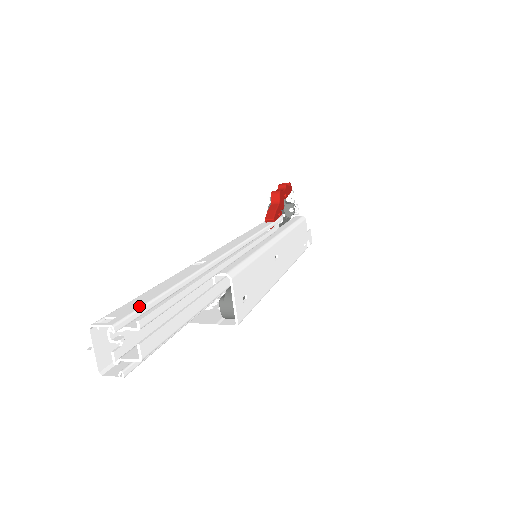
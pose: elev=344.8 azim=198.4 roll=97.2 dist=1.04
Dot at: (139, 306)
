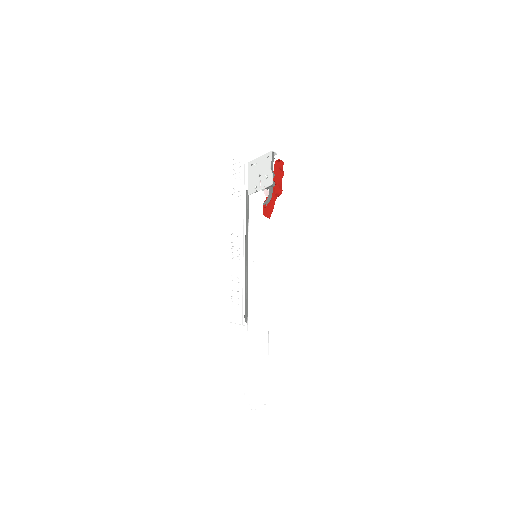
Dot at: (268, 389)
